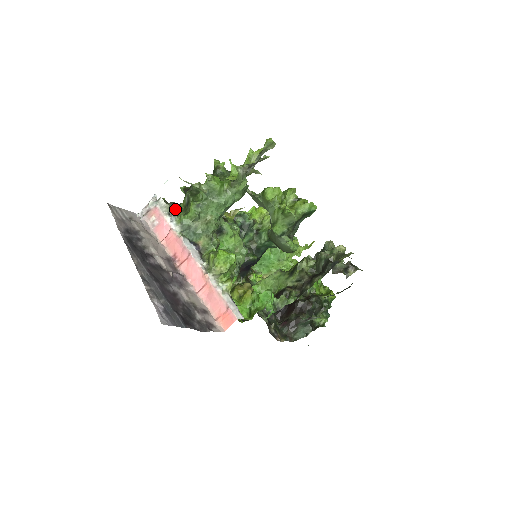
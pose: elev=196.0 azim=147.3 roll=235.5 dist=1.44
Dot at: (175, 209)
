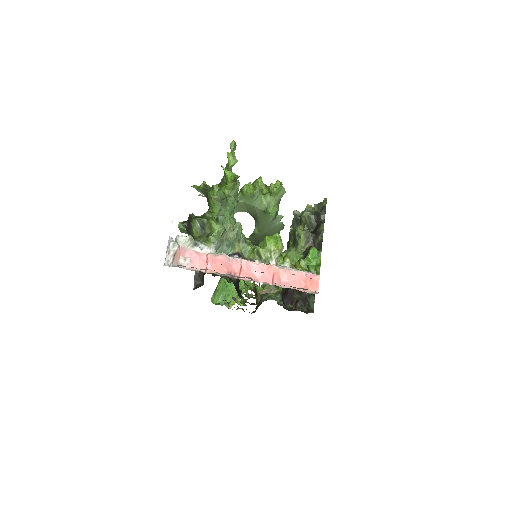
Dot at: (195, 239)
